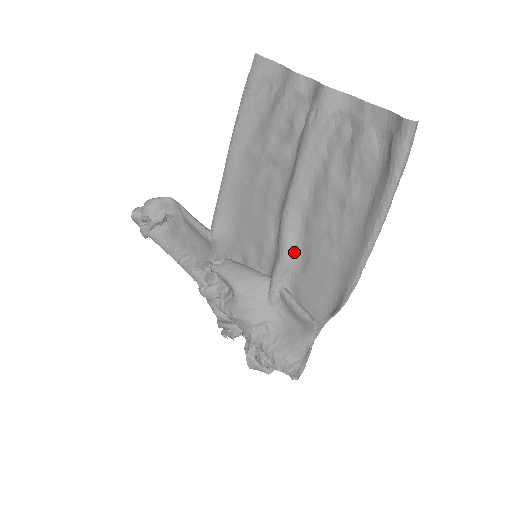
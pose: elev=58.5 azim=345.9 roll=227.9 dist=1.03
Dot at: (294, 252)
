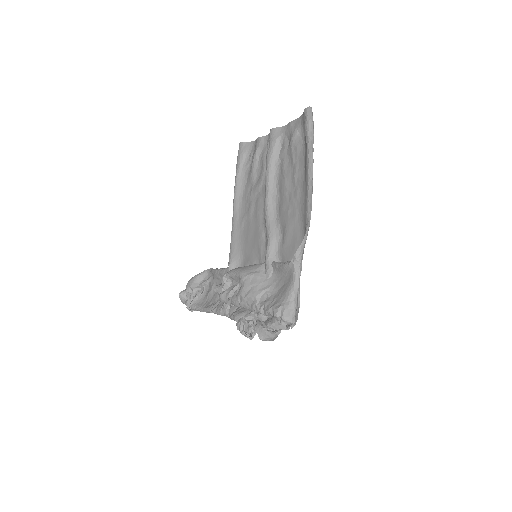
Dot at: (276, 232)
